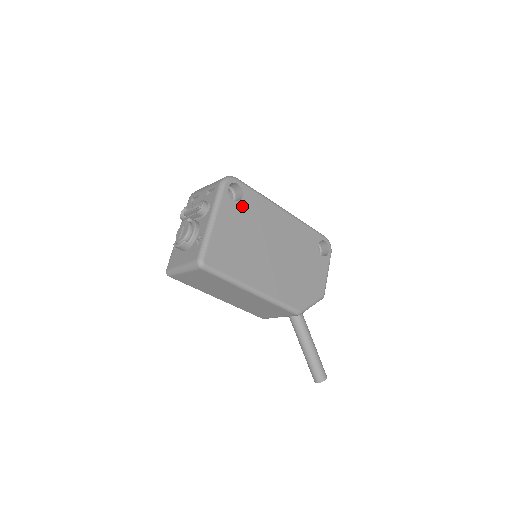
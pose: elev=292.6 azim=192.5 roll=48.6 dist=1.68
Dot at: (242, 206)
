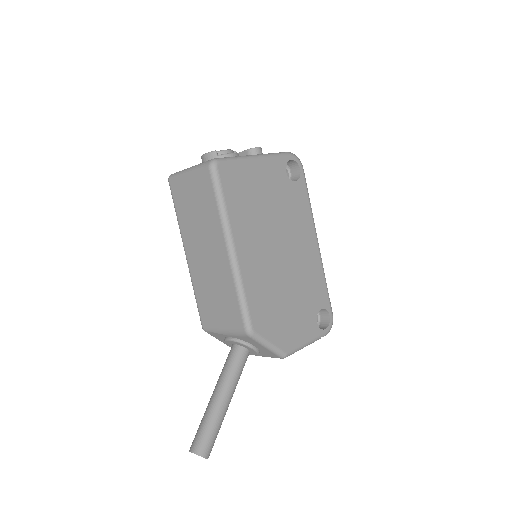
Dot at: (288, 185)
